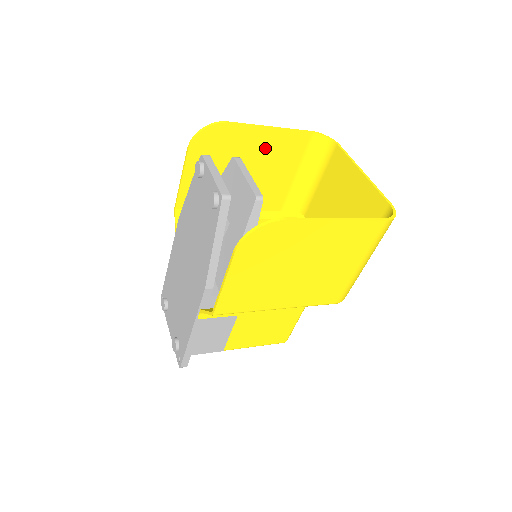
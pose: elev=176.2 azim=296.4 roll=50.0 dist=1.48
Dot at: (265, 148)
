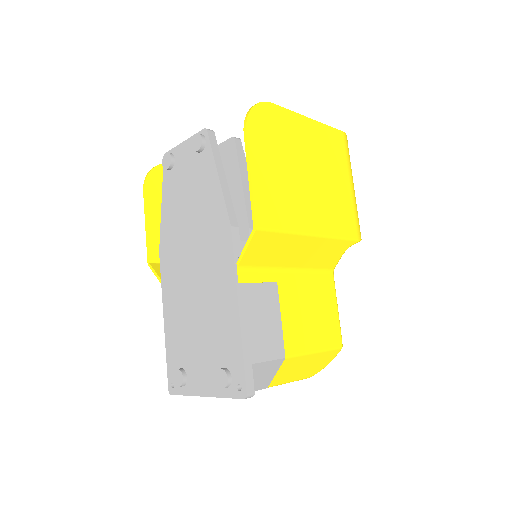
Dot at: occluded
